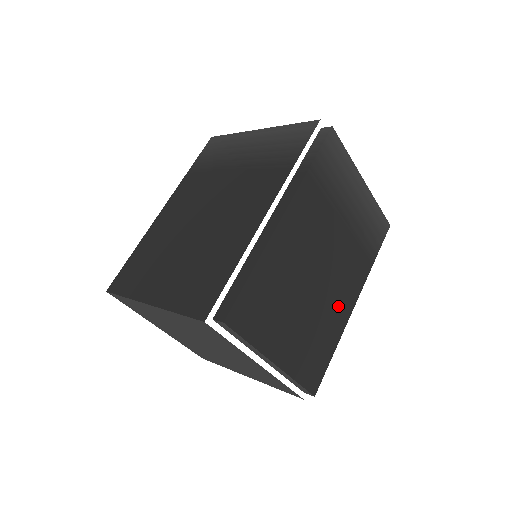
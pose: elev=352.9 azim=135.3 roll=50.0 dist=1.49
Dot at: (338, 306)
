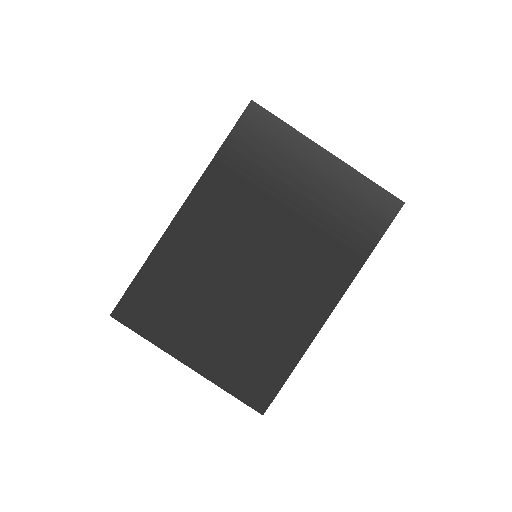
Dot at: (295, 310)
